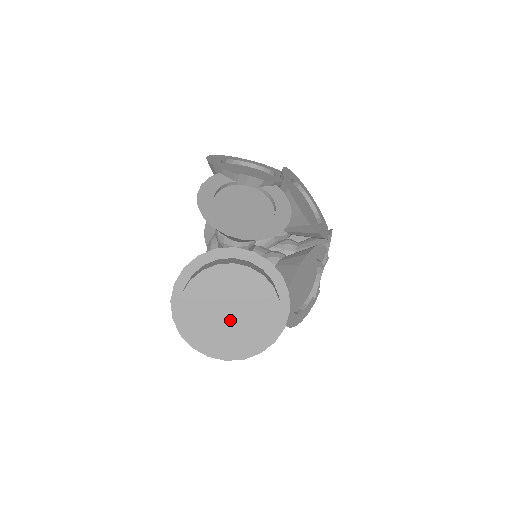
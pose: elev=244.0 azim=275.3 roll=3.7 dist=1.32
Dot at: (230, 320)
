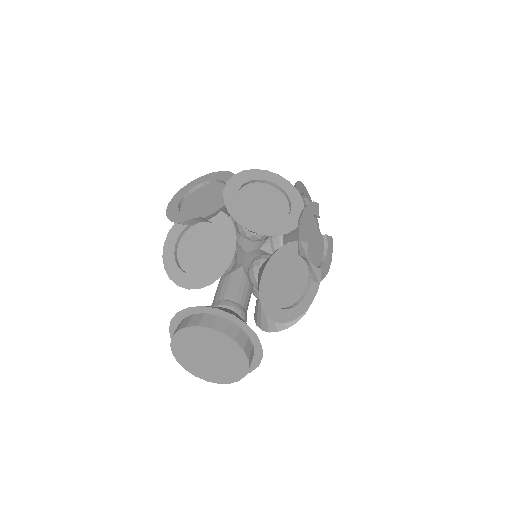
Dot at: (213, 360)
